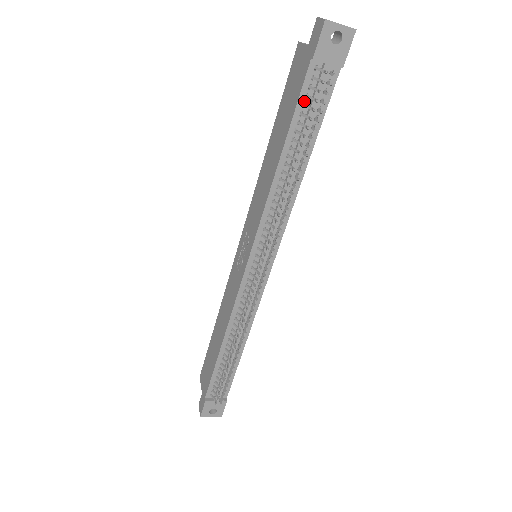
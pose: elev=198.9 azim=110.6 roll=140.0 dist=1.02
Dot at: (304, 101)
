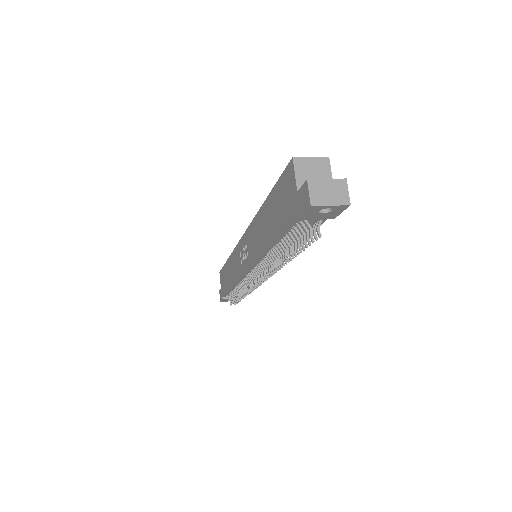
Dot at: (291, 228)
